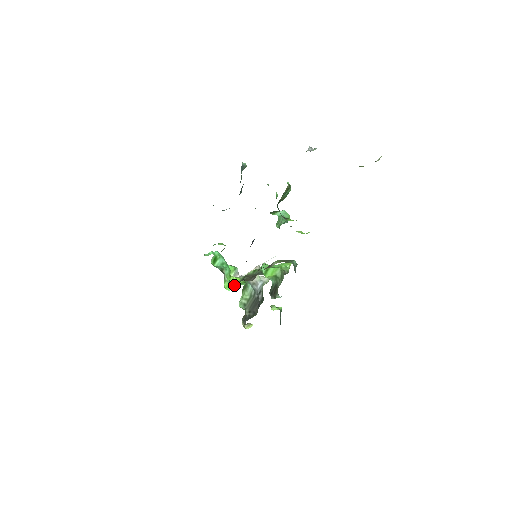
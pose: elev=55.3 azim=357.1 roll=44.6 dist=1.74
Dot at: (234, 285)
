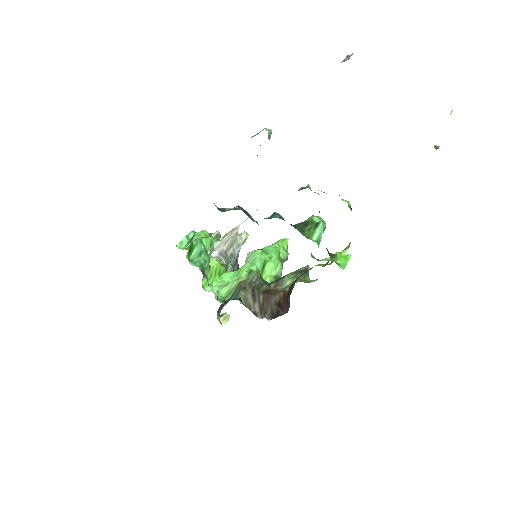
Dot at: (214, 279)
